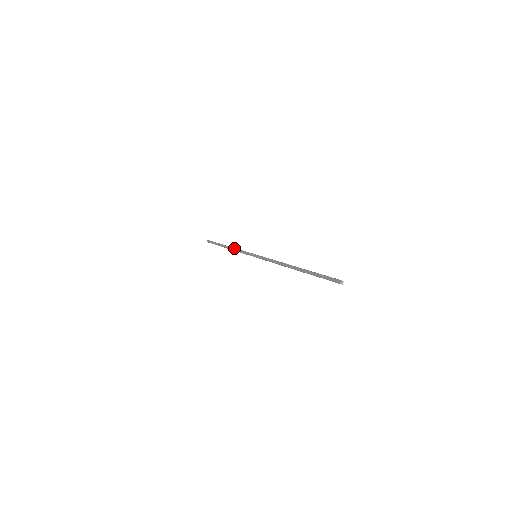
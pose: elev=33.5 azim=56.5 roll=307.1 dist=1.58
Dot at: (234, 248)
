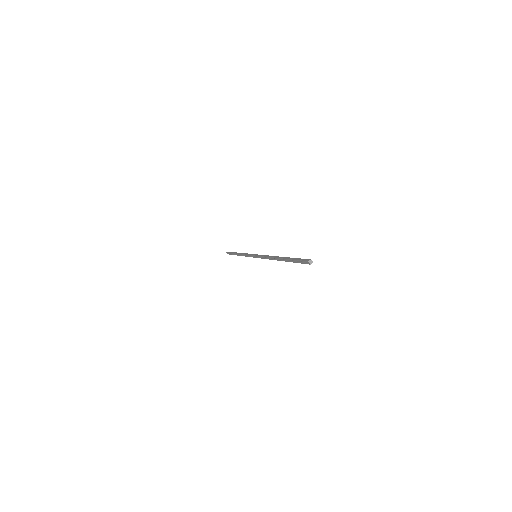
Dot at: (243, 253)
